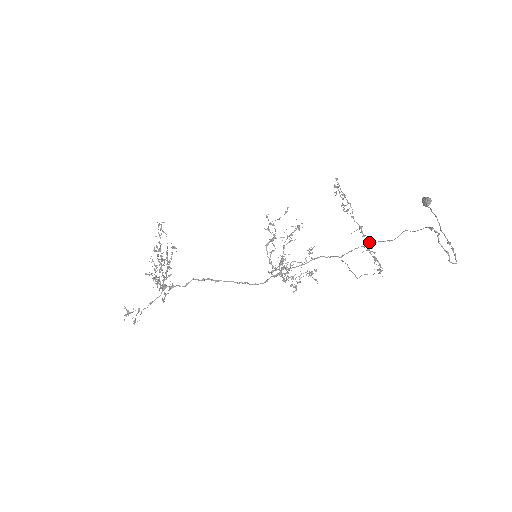
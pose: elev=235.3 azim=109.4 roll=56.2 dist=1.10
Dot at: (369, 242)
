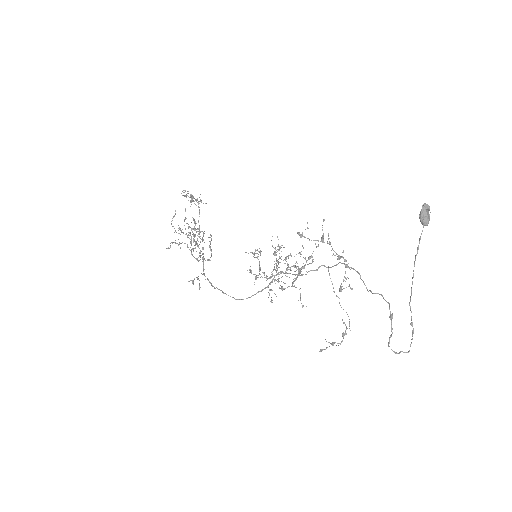
Dot at: (346, 279)
